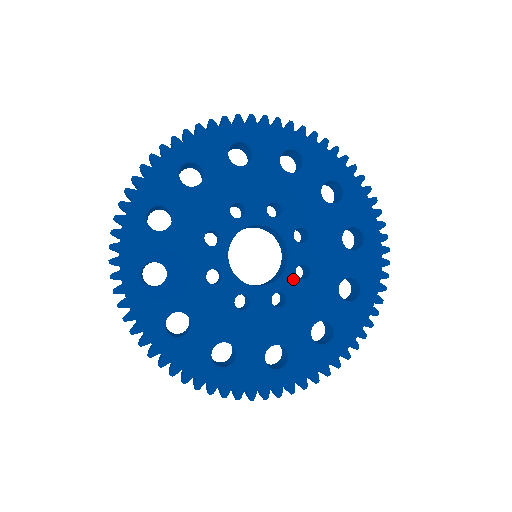
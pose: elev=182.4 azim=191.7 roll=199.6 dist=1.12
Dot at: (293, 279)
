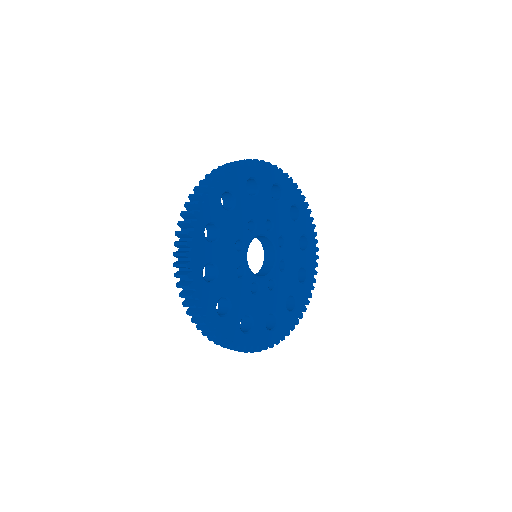
Dot at: (278, 271)
